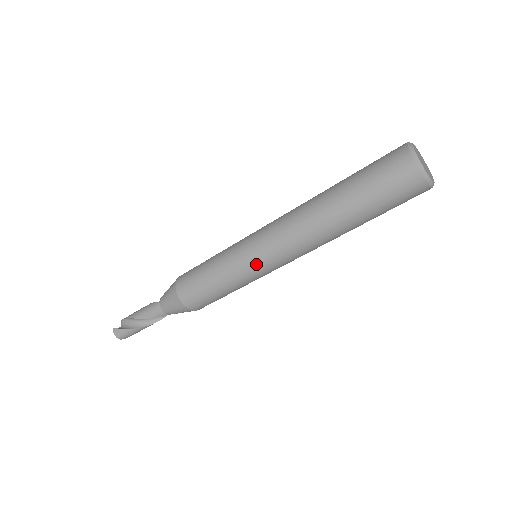
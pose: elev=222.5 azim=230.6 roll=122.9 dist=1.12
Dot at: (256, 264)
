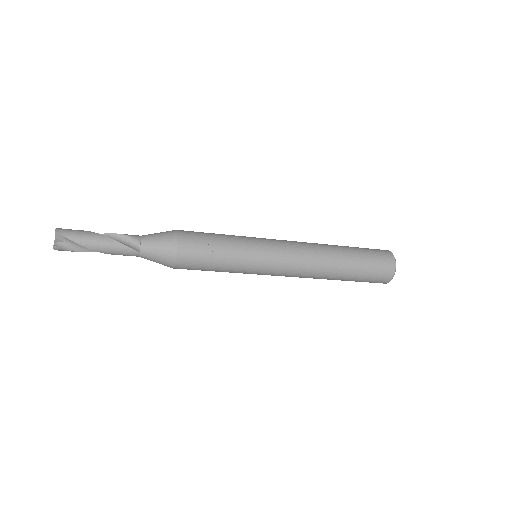
Dot at: (259, 274)
